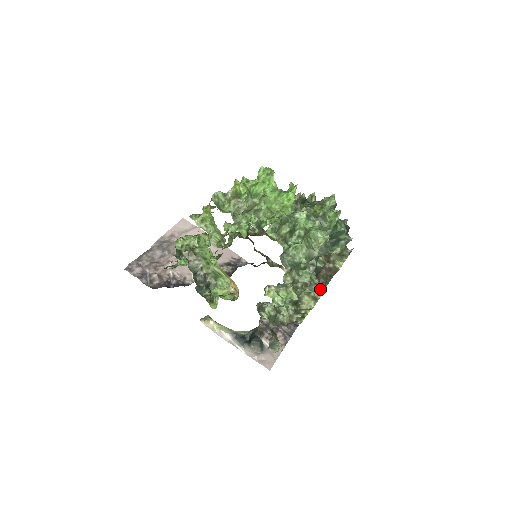
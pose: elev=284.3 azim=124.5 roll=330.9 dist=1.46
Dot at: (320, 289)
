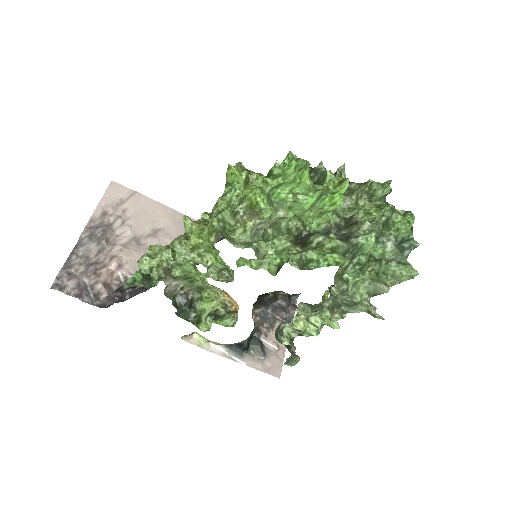
Dot at: occluded
